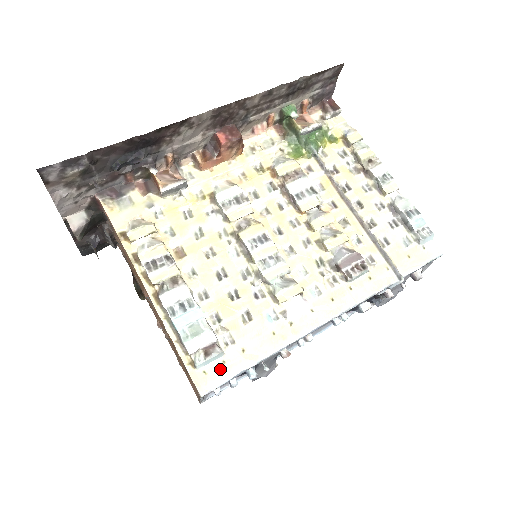
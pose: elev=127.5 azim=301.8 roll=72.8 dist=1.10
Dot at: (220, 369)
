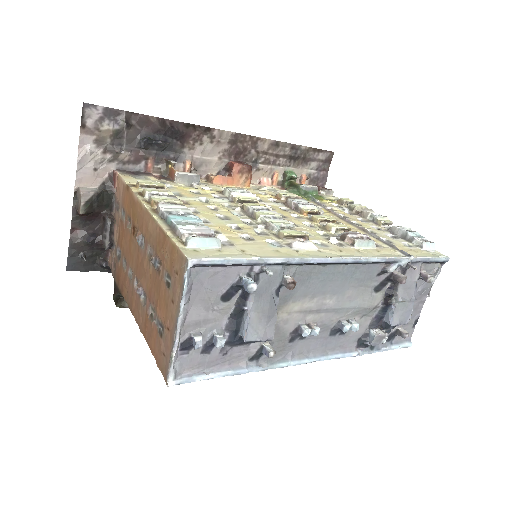
Dot at: (214, 253)
